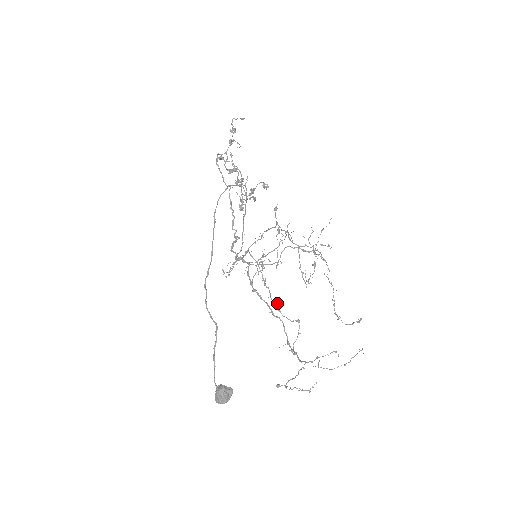
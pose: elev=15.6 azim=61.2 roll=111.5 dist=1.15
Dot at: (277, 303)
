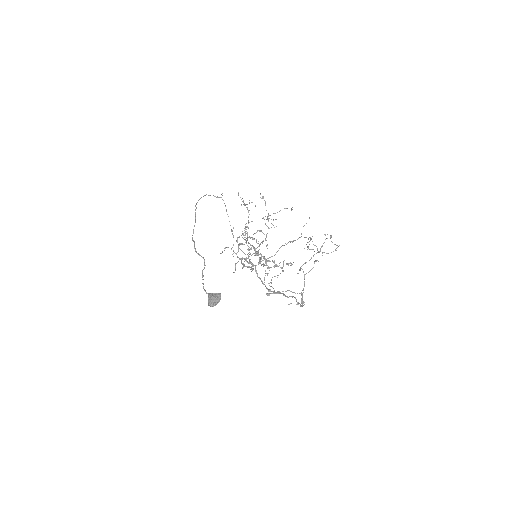
Dot at: (249, 236)
